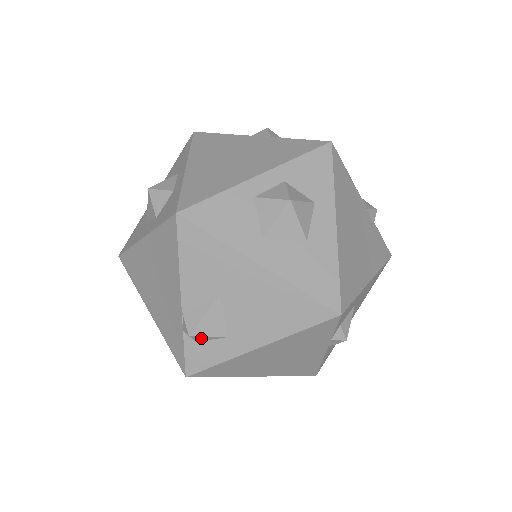
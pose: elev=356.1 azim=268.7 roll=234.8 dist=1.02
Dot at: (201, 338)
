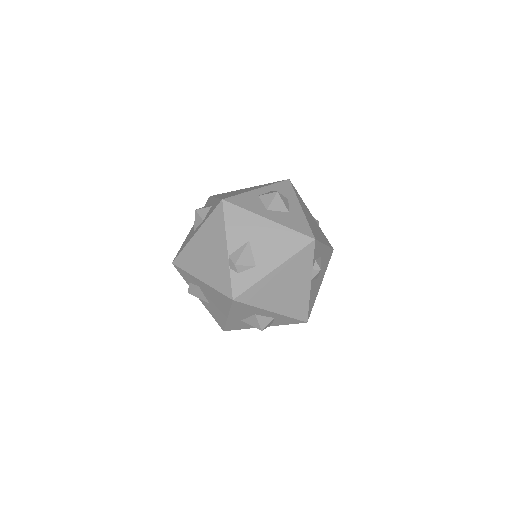
Dot at: (241, 268)
